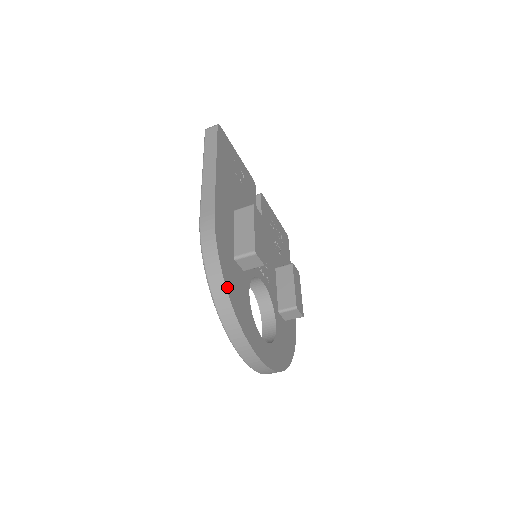
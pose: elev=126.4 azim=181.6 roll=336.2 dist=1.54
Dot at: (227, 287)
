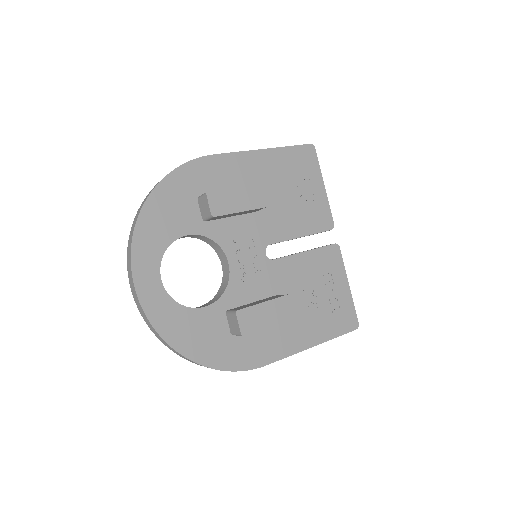
Dot at: (156, 190)
